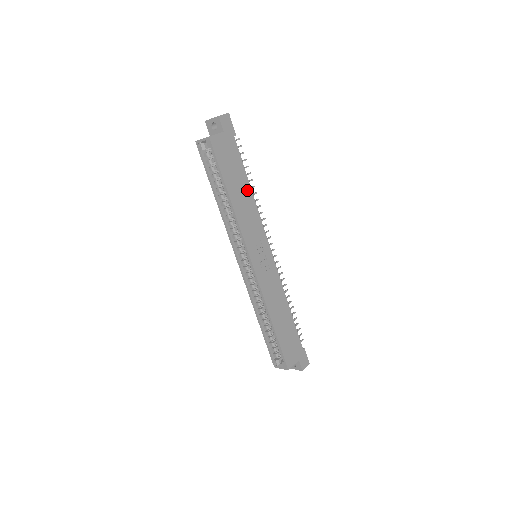
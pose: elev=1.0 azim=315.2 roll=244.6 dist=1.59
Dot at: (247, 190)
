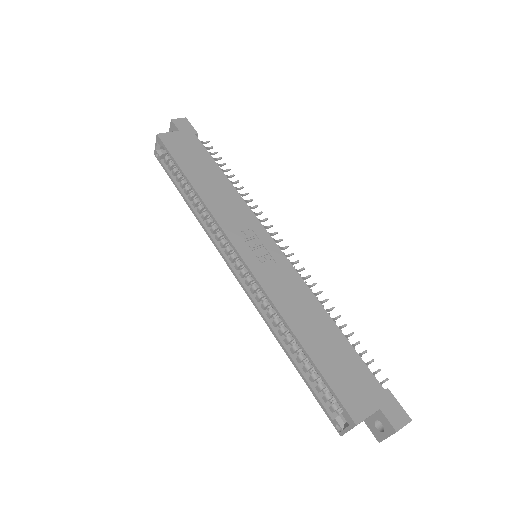
Dot at: (221, 179)
